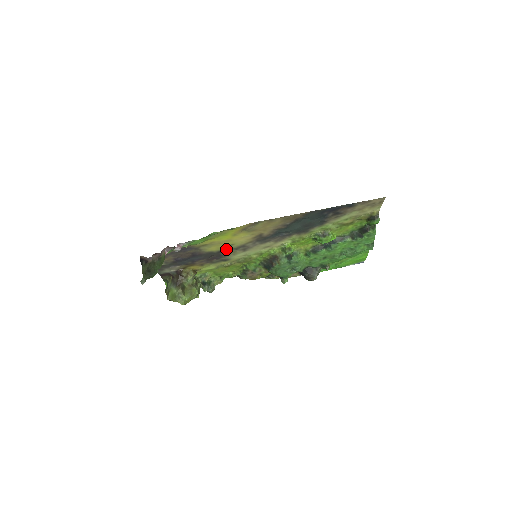
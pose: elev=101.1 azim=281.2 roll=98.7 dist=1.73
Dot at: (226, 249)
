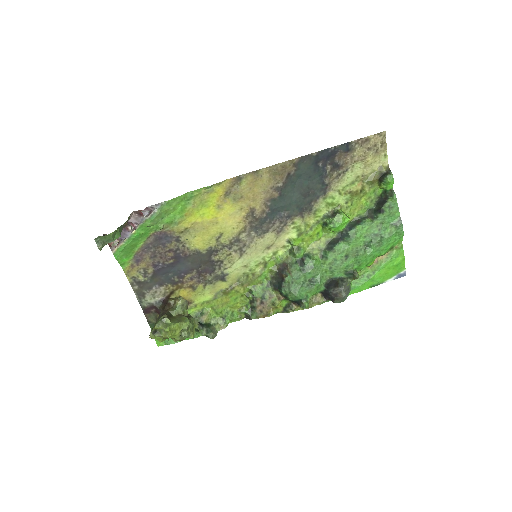
Dot at: (216, 247)
